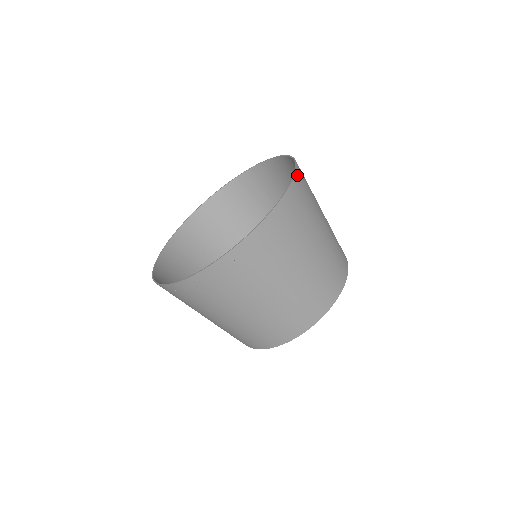
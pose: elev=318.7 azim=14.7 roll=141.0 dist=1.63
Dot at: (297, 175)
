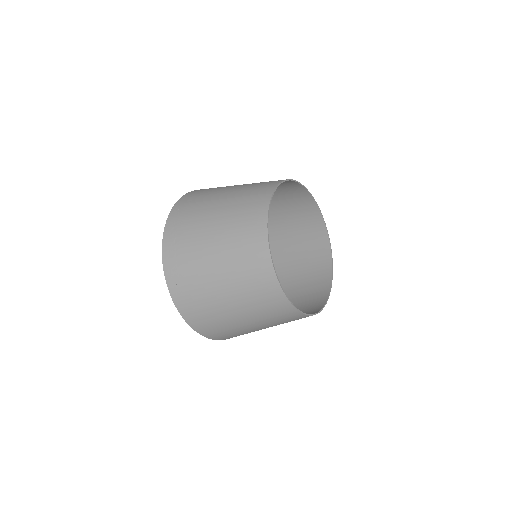
Dot at: occluded
